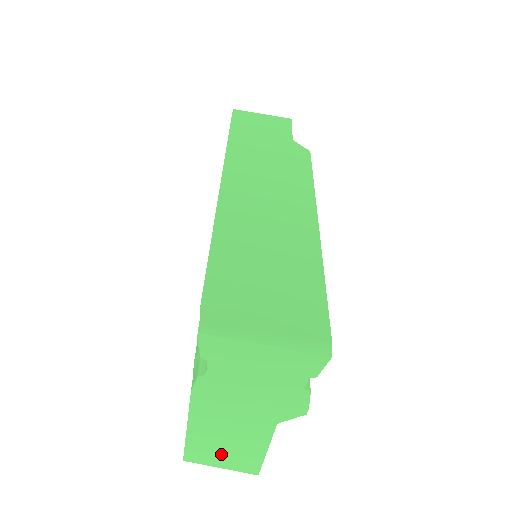
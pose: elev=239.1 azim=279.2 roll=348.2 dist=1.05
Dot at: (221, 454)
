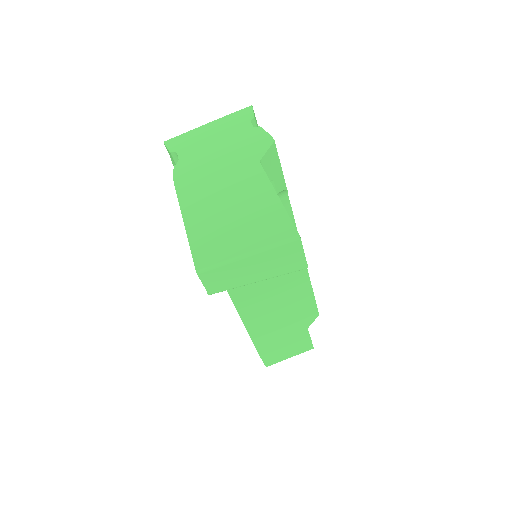
Dot at: (234, 230)
